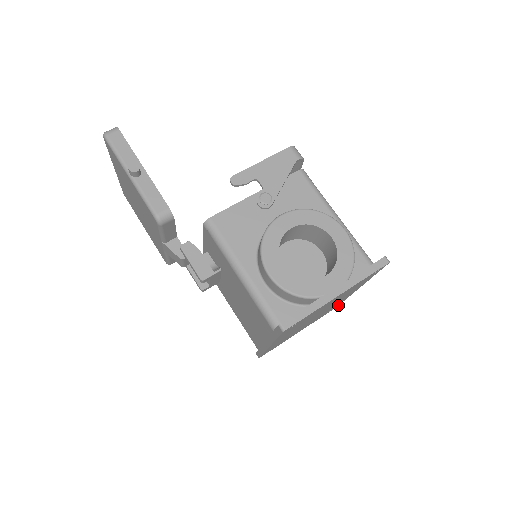
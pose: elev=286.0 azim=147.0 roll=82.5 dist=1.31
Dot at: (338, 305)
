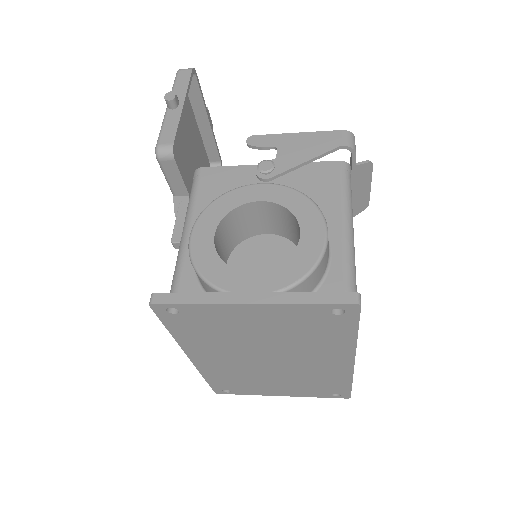
Dot at: (349, 393)
